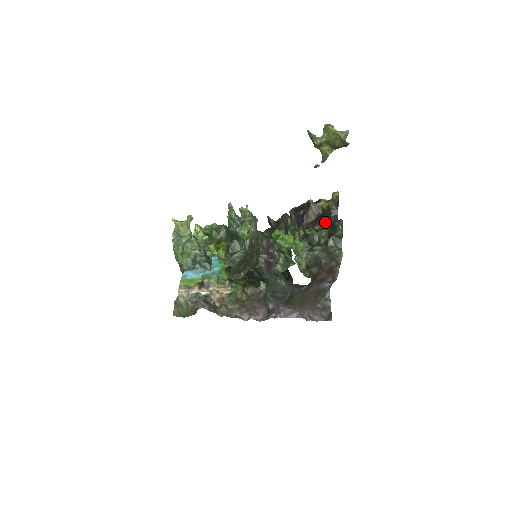
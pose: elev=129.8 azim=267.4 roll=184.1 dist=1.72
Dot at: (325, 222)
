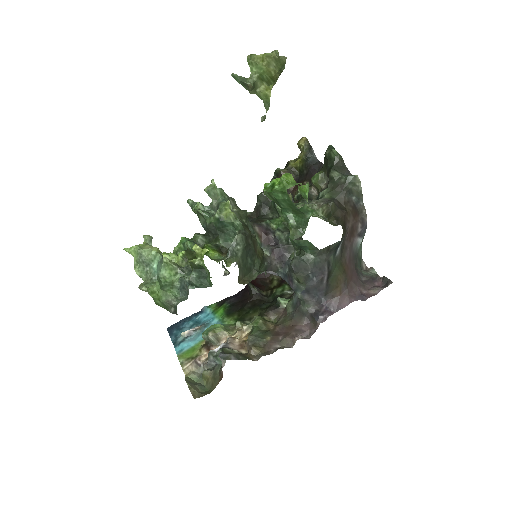
Dot at: (310, 176)
